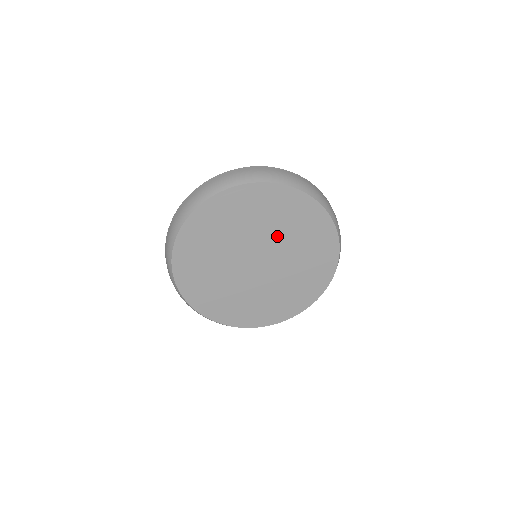
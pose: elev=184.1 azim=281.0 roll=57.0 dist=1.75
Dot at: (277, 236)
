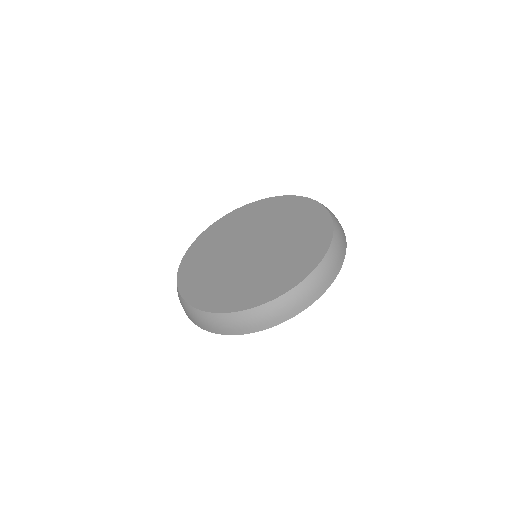
Dot at: (265, 226)
